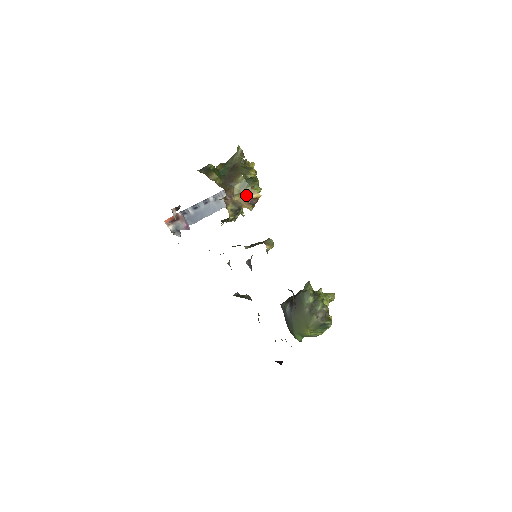
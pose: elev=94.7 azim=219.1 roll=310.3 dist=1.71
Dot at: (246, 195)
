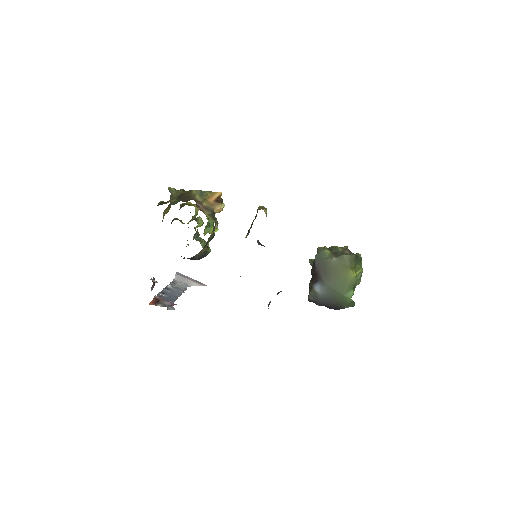
Dot at: (210, 198)
